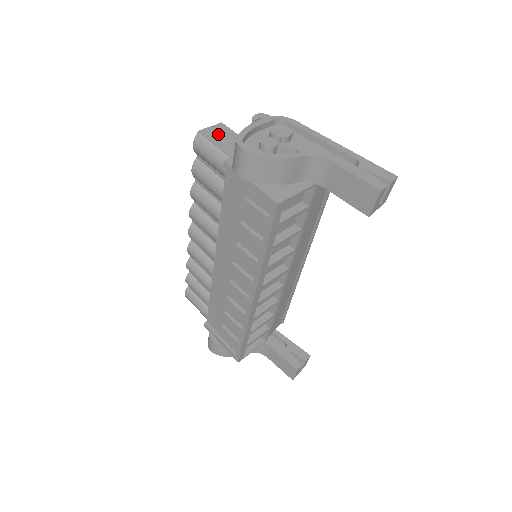
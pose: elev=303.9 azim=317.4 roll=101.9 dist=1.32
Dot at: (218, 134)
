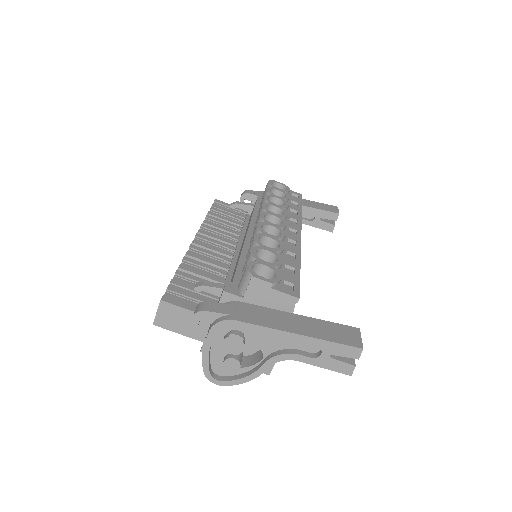
Dot at: (171, 320)
